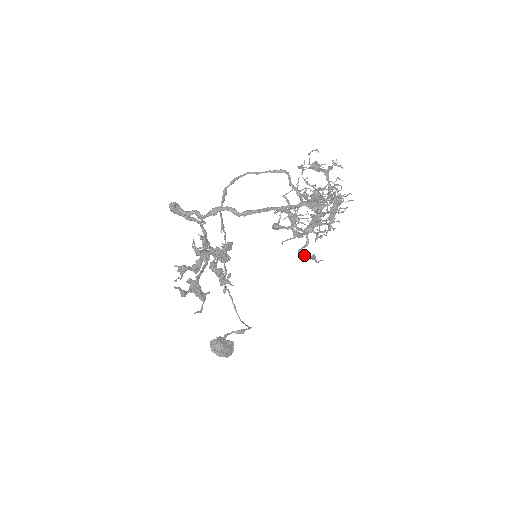
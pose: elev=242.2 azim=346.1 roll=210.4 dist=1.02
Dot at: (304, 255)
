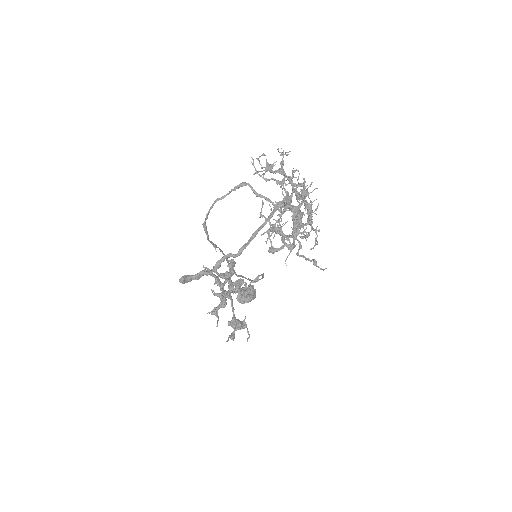
Dot at: (303, 256)
